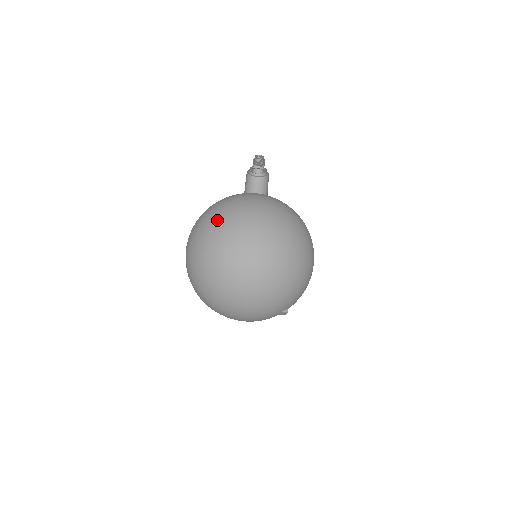
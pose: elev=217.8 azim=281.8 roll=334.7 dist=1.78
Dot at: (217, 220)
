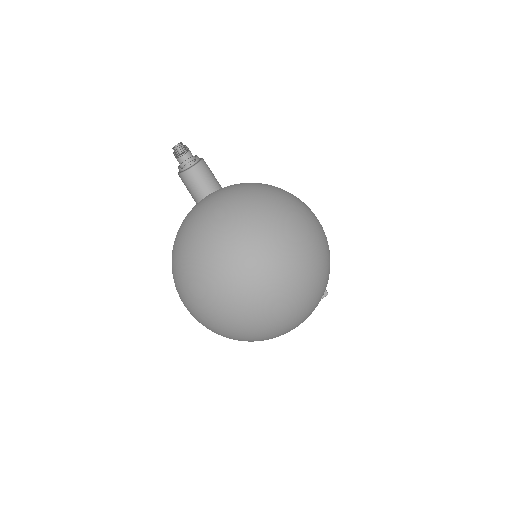
Dot at: (185, 279)
